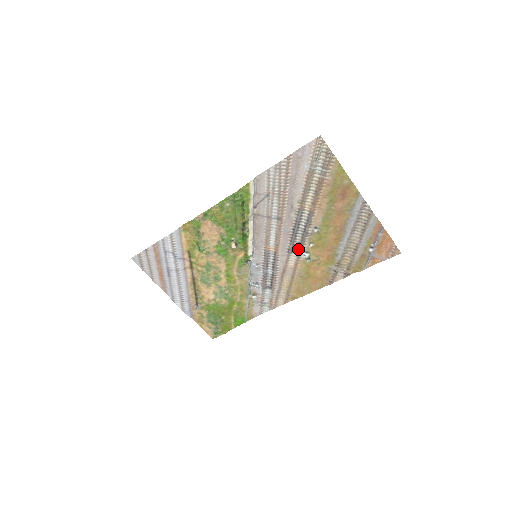
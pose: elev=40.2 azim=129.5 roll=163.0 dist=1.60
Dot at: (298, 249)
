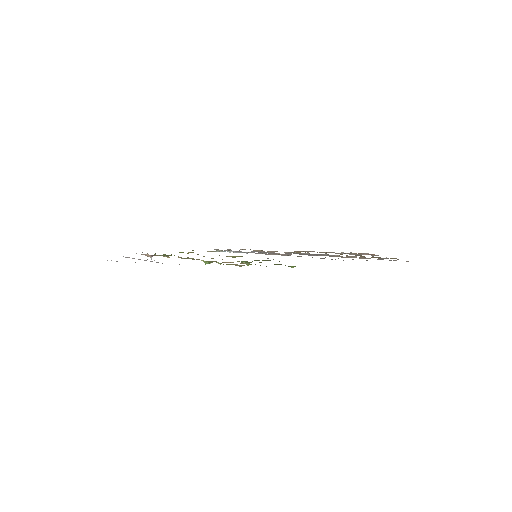
Dot at: (297, 253)
